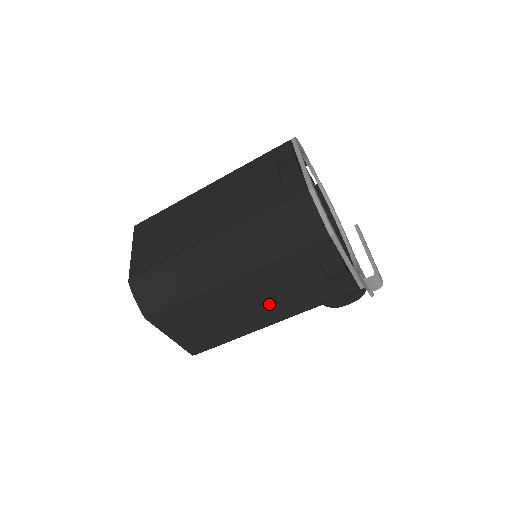
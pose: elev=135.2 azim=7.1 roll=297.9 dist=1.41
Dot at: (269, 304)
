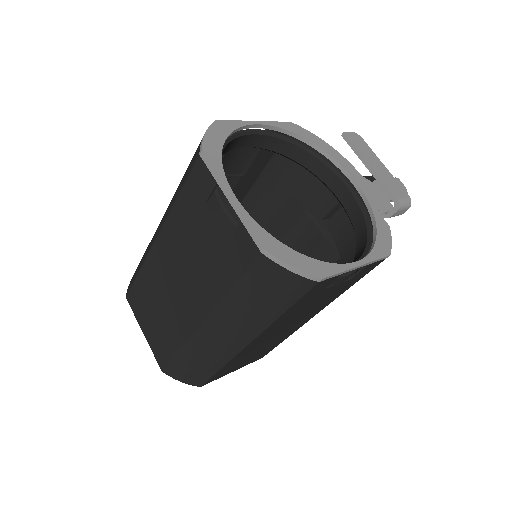
Dot at: (300, 319)
